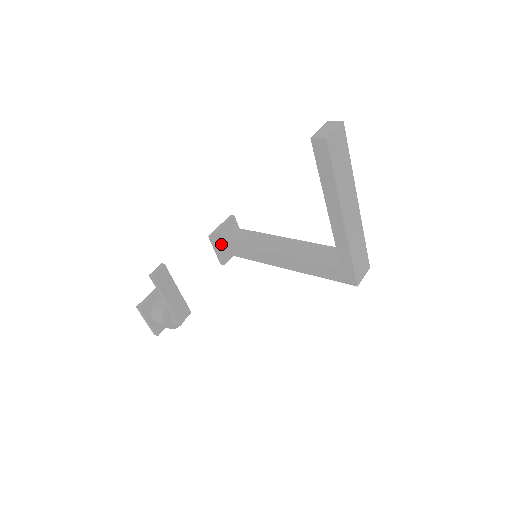
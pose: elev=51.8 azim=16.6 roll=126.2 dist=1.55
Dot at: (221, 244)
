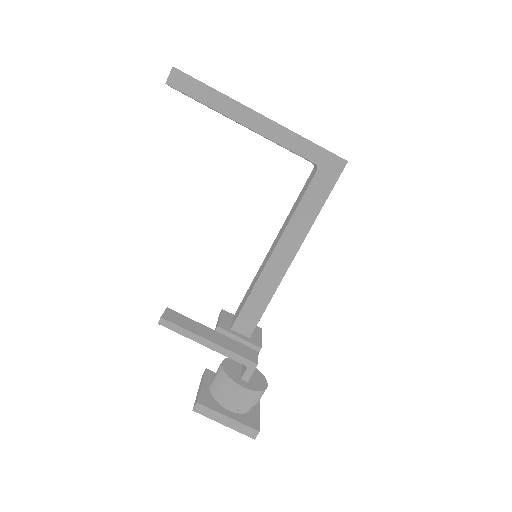
Dot at: (234, 330)
